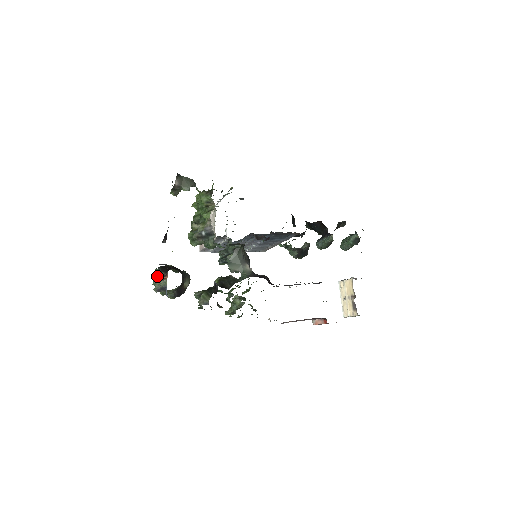
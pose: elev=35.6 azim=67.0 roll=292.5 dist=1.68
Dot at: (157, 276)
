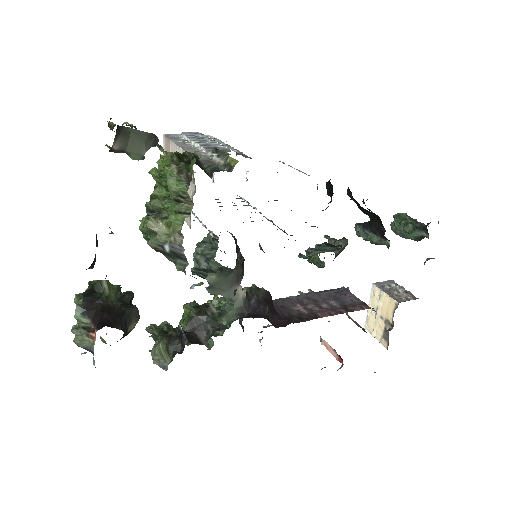
Dot at: (78, 322)
